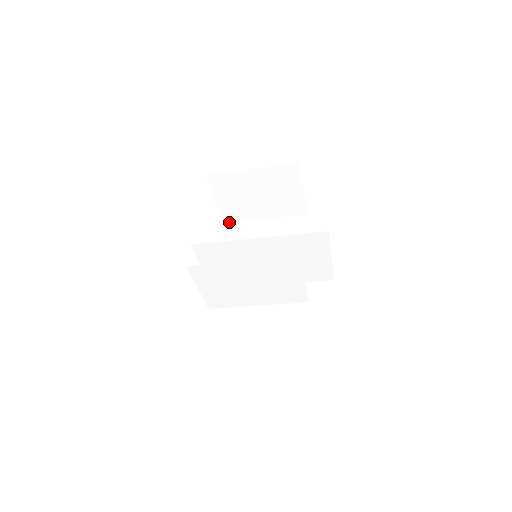
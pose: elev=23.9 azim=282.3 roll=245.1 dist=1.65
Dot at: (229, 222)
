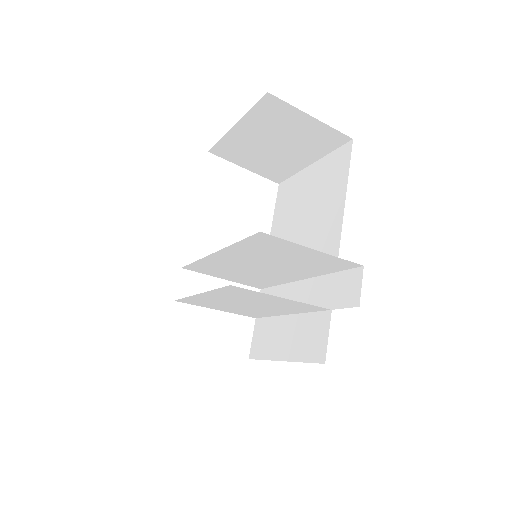
Dot at: (283, 180)
